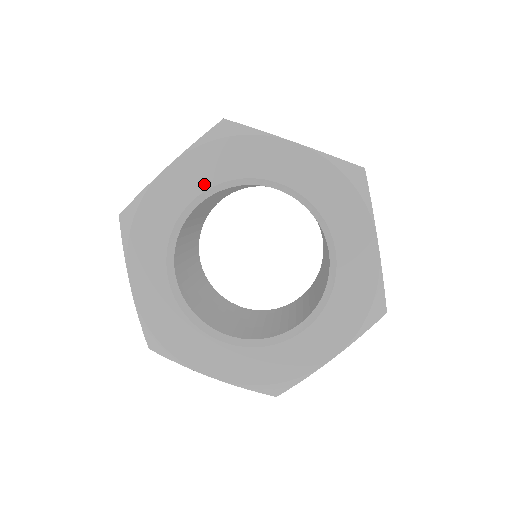
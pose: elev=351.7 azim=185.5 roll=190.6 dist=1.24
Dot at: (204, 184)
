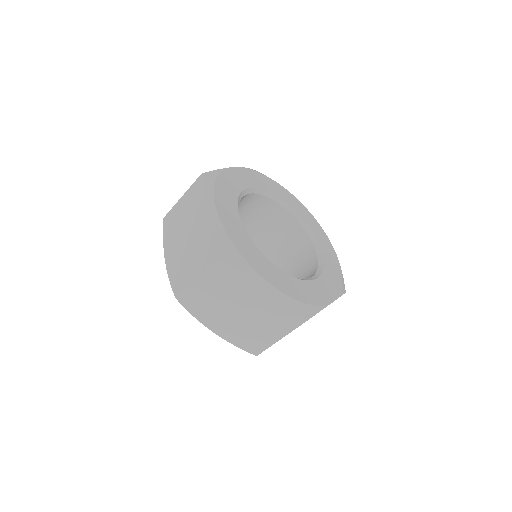
Dot at: (297, 210)
